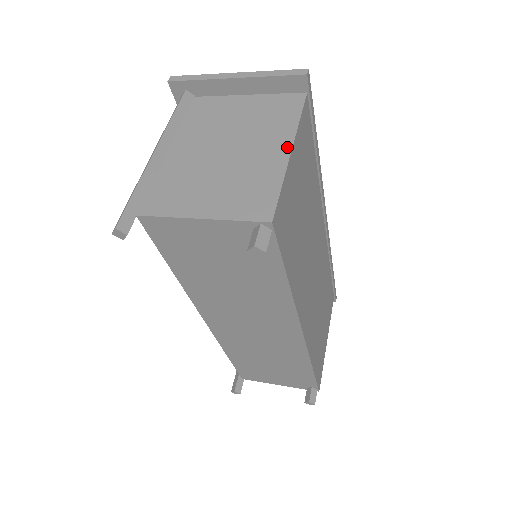
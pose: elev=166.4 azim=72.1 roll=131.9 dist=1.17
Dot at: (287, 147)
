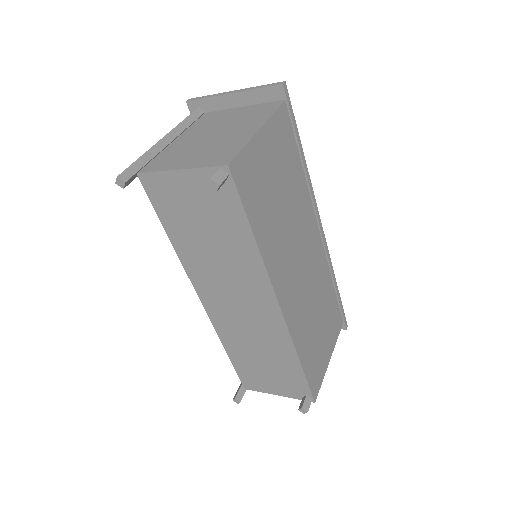
Dot at: (257, 128)
